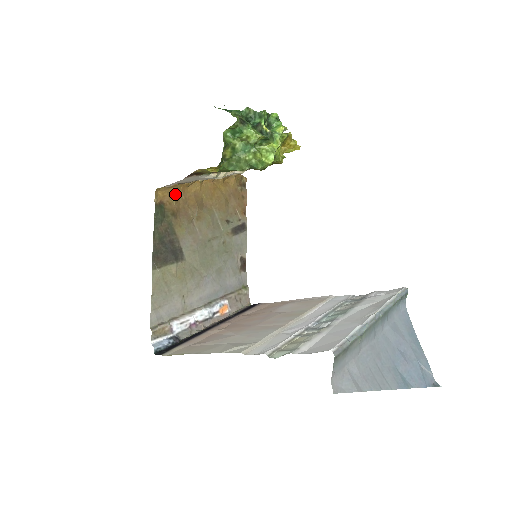
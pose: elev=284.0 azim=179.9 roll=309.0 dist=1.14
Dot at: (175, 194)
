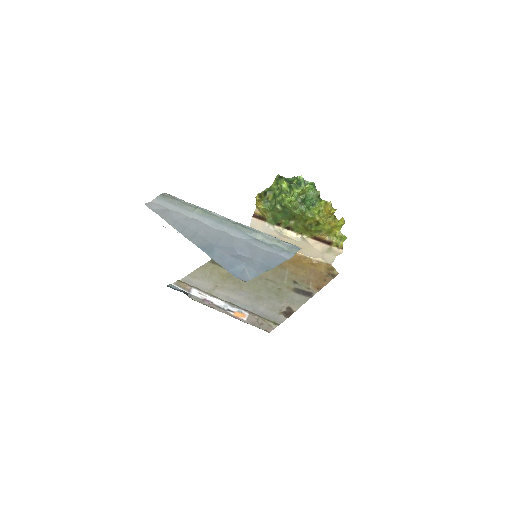
Dot at: occluded
